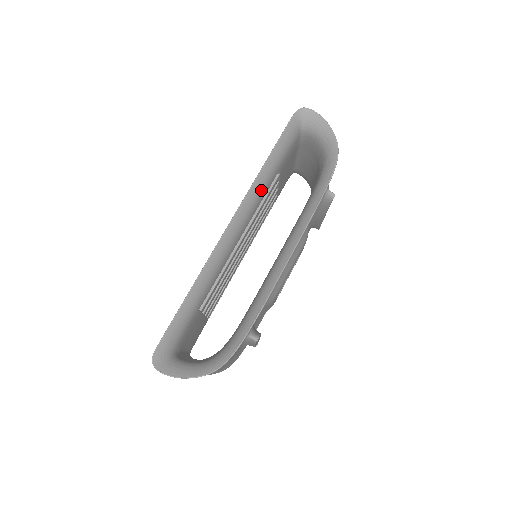
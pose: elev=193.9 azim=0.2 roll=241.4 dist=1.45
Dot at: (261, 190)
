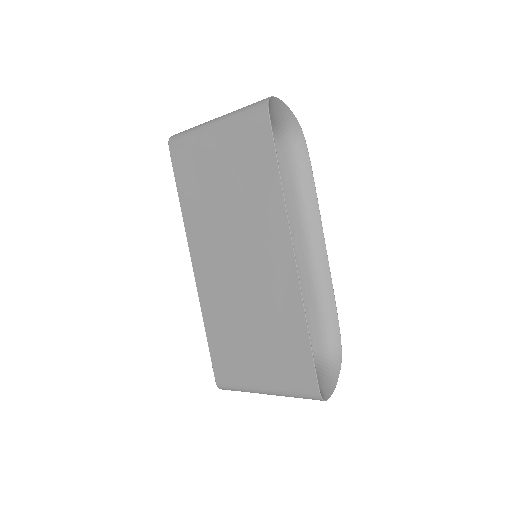
Dot at: occluded
